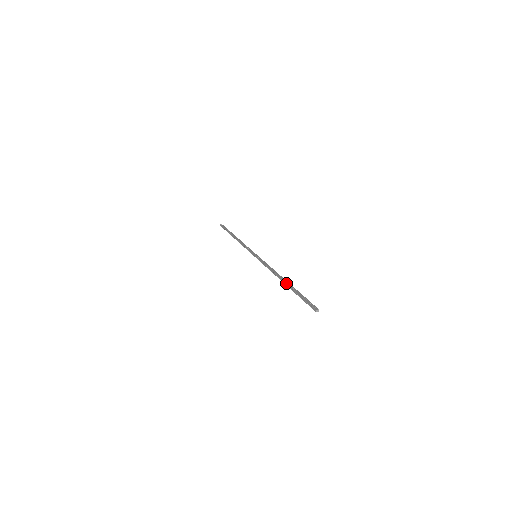
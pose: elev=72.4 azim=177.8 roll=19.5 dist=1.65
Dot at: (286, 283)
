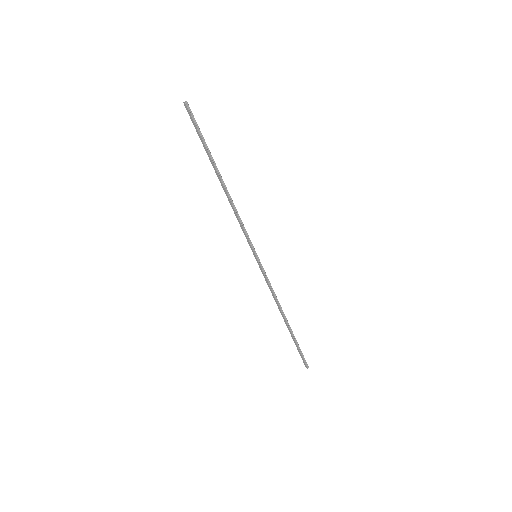
Dot at: (217, 170)
